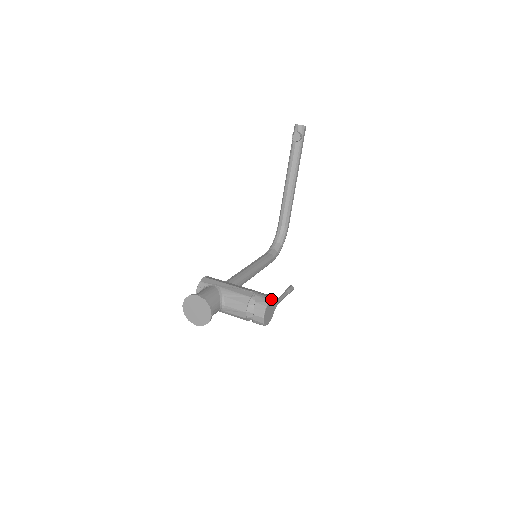
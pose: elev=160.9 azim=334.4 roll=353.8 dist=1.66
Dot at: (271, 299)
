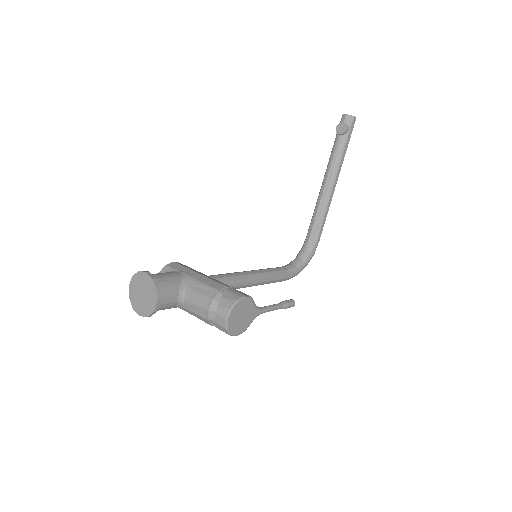
Dot at: (245, 298)
